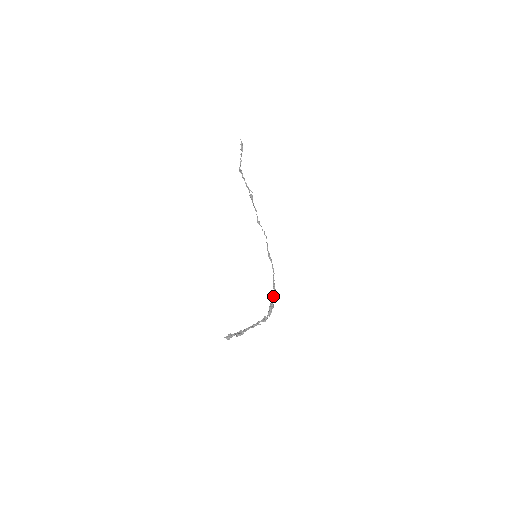
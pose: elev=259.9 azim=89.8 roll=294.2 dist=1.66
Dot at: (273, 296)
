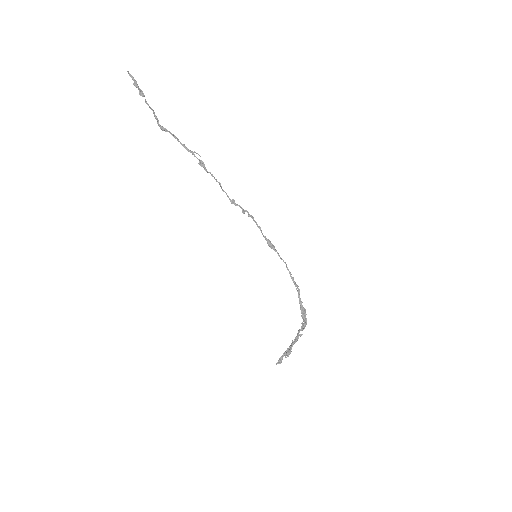
Dot at: (299, 297)
